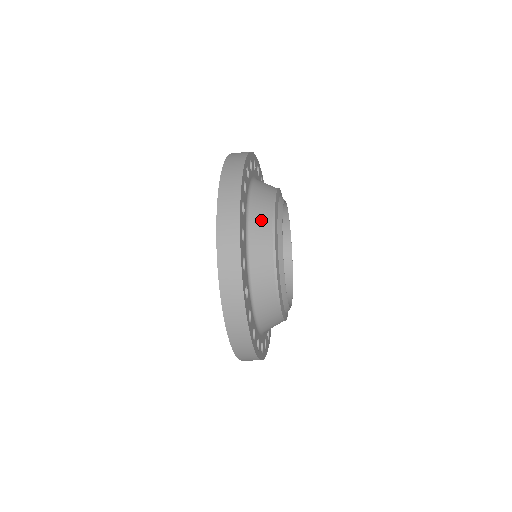
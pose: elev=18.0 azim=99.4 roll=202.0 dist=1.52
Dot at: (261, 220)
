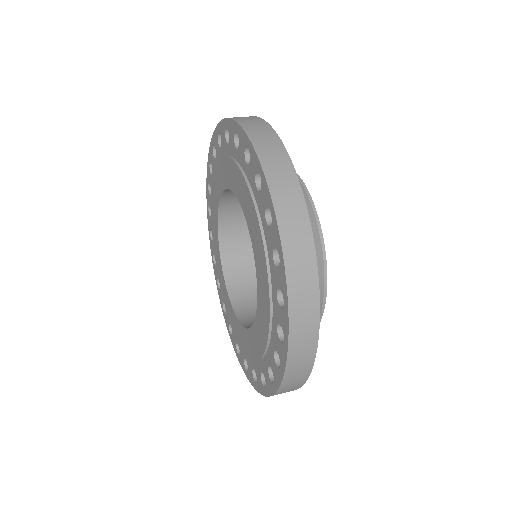
Dot at: occluded
